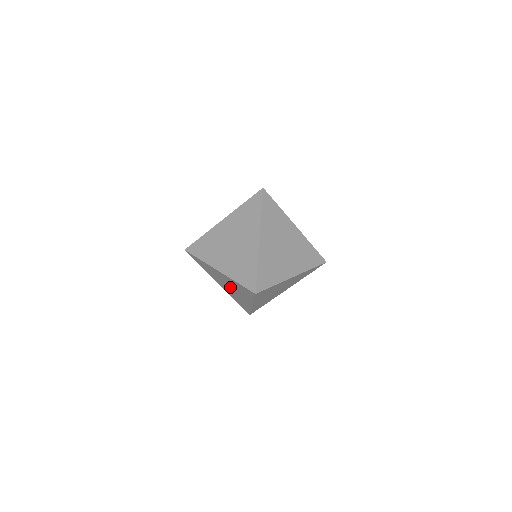
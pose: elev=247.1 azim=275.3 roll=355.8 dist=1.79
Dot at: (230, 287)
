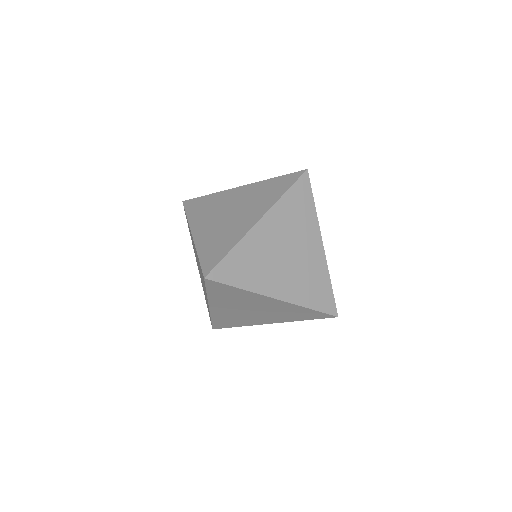
Dot at: (232, 212)
